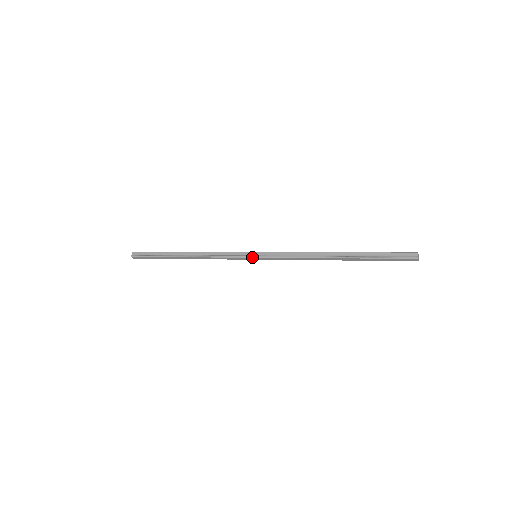
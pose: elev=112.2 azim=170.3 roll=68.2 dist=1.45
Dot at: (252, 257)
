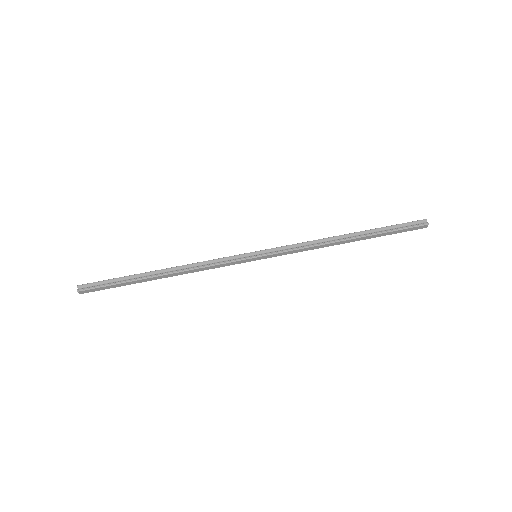
Dot at: (253, 257)
